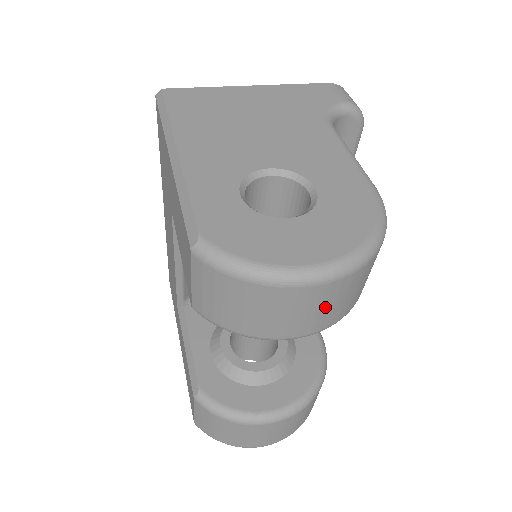
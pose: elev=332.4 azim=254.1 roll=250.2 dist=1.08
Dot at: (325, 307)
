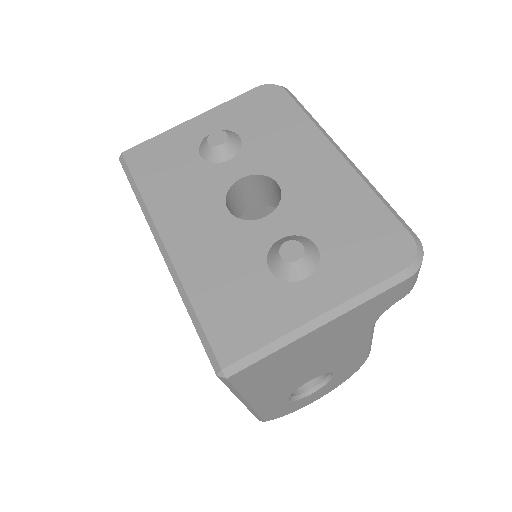
Dot at: occluded
